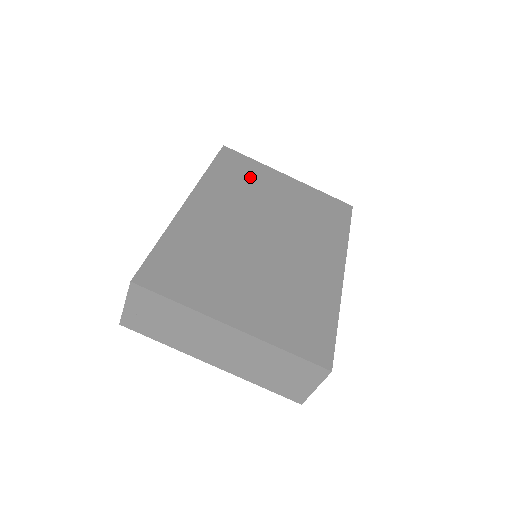
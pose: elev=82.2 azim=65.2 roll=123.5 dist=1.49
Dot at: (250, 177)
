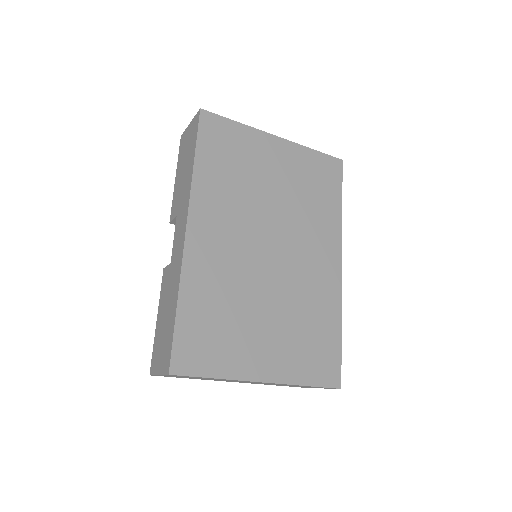
Dot at: (239, 158)
